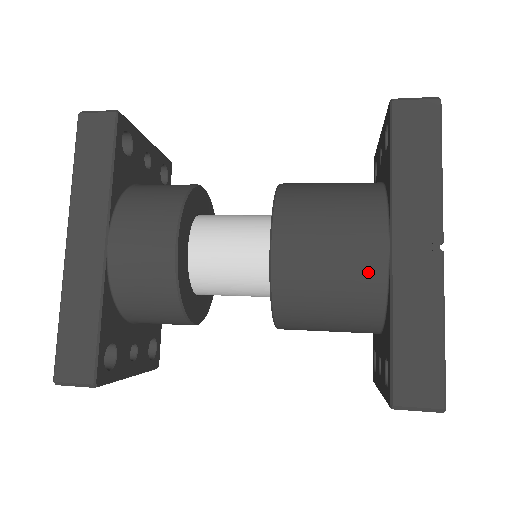
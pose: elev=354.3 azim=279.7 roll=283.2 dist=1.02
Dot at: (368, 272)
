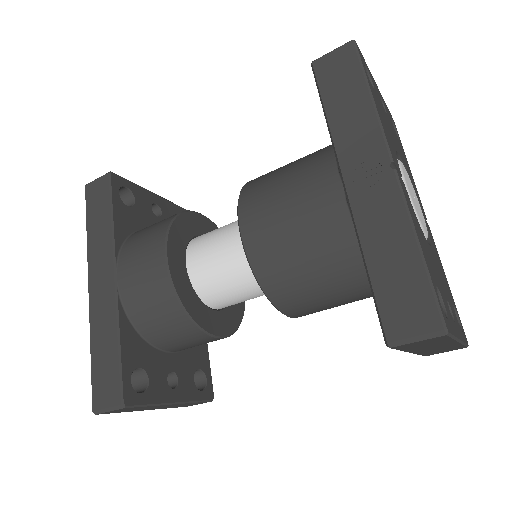
Dot at: (331, 219)
